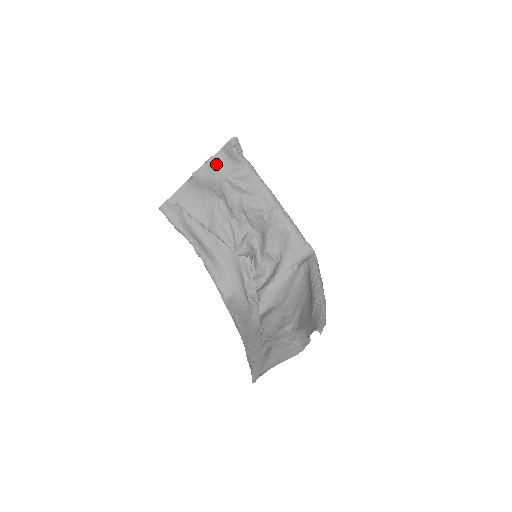
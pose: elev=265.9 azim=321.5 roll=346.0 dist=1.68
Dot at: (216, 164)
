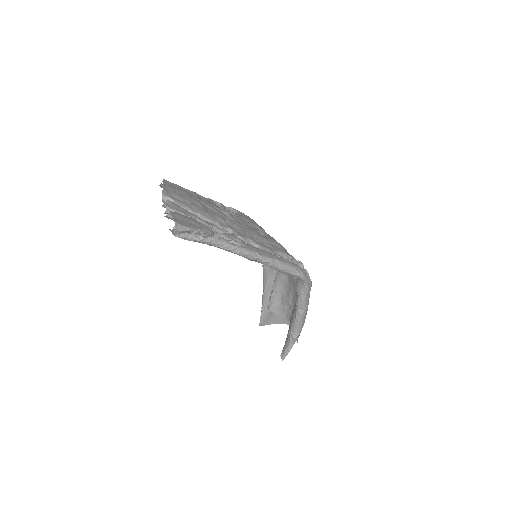
Dot at: (174, 221)
